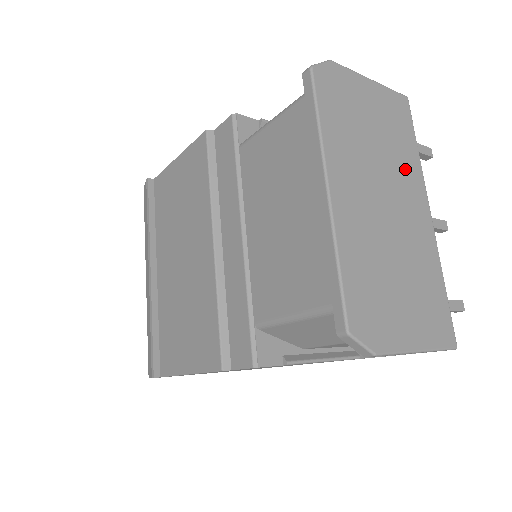
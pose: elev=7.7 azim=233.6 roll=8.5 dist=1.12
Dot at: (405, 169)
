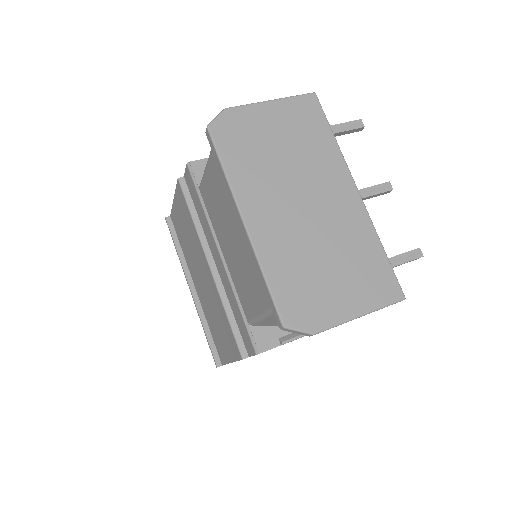
Dot at: (322, 164)
